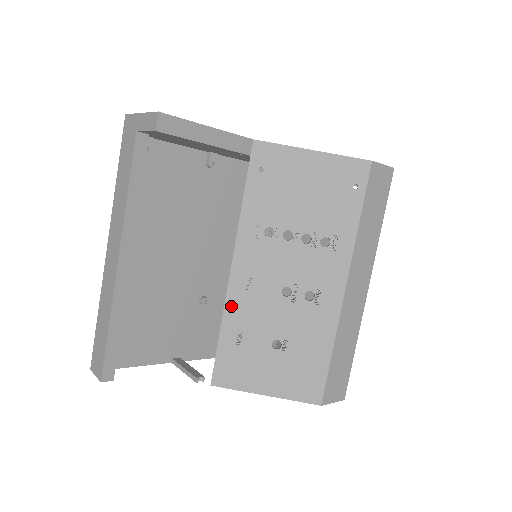
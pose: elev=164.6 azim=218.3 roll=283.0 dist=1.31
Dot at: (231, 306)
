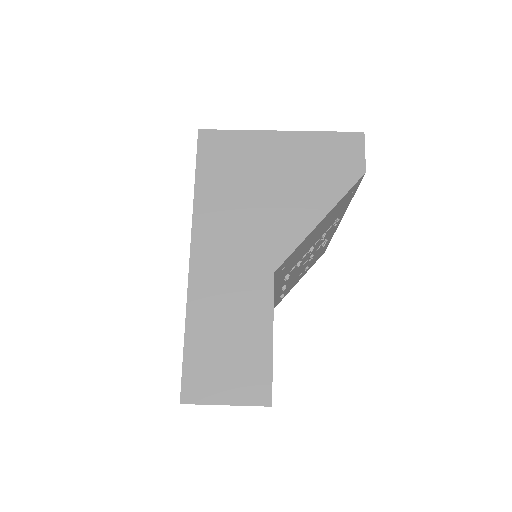
Dot at: (274, 300)
